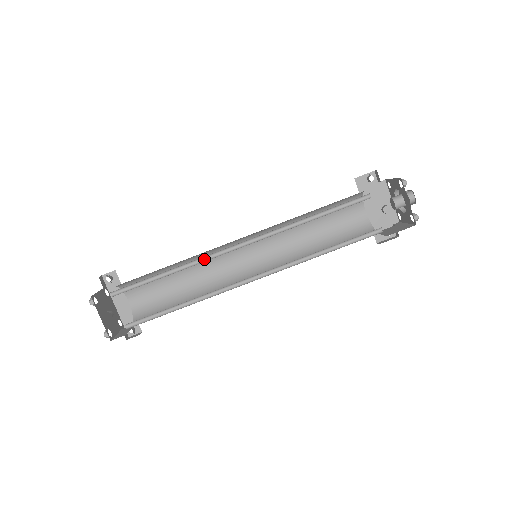
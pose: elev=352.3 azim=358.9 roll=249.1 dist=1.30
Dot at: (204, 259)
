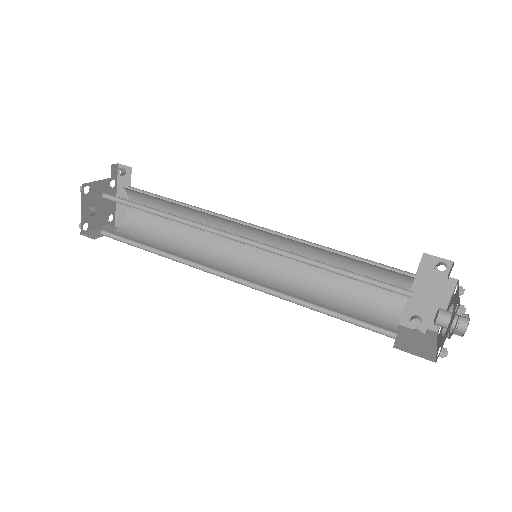
Dot at: (199, 225)
